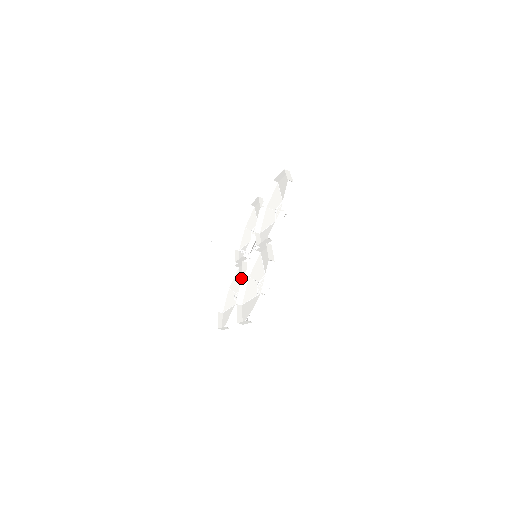
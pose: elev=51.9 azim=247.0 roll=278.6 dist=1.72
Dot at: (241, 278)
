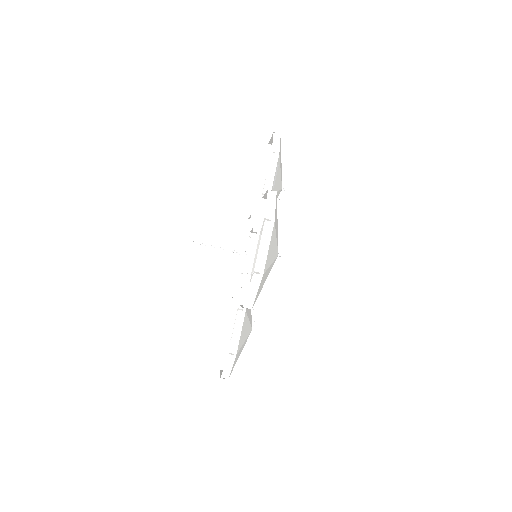
Dot at: occluded
